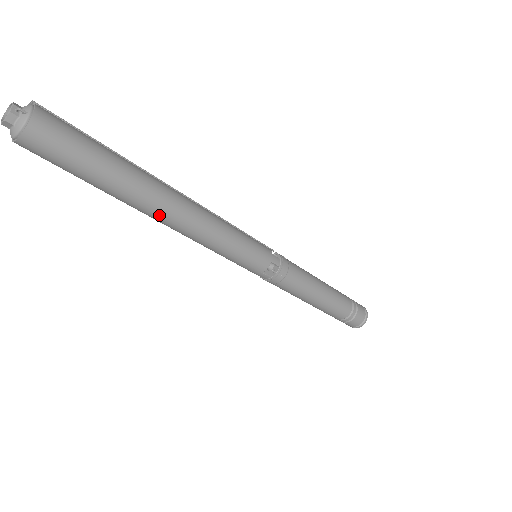
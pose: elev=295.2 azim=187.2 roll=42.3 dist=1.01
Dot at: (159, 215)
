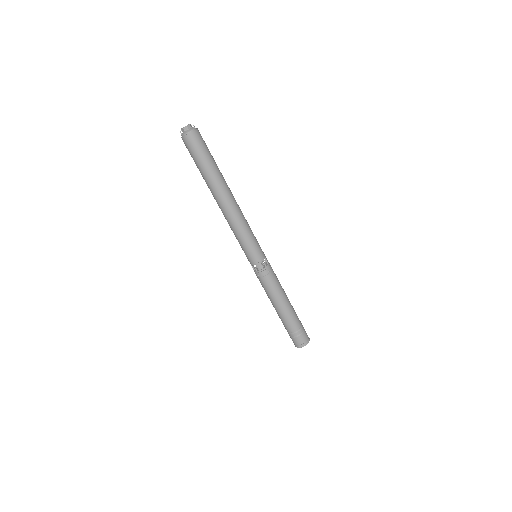
Dot at: (225, 197)
